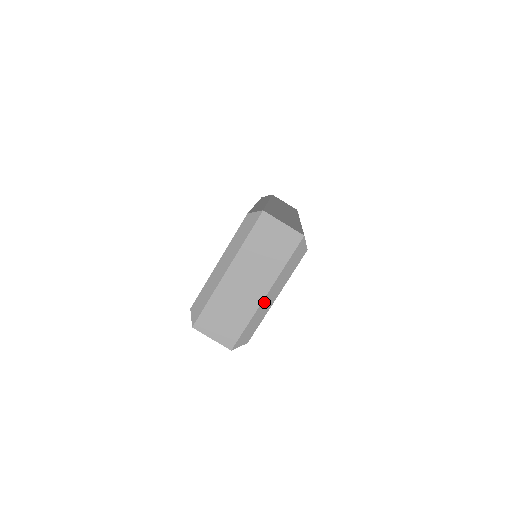
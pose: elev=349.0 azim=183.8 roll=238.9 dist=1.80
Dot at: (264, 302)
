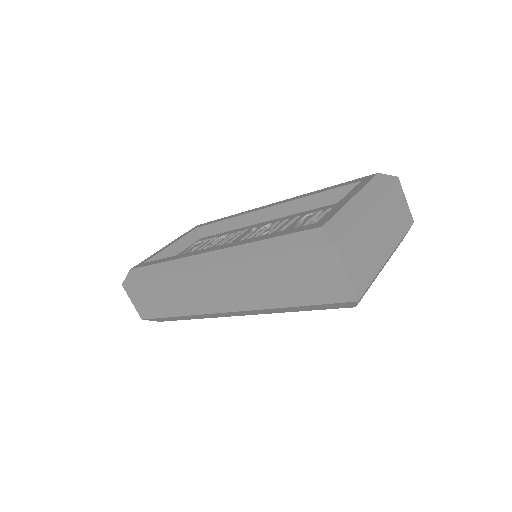
Dot at: (384, 264)
